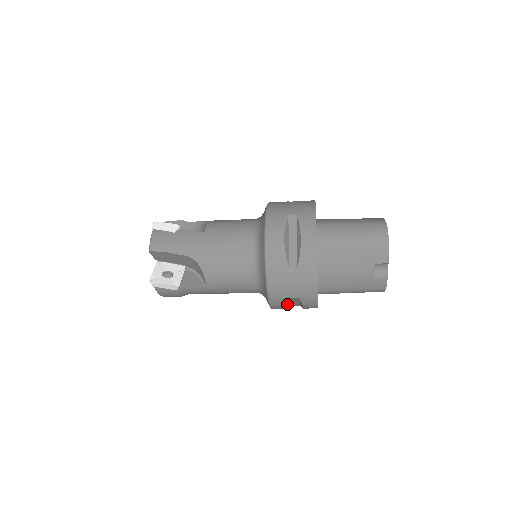
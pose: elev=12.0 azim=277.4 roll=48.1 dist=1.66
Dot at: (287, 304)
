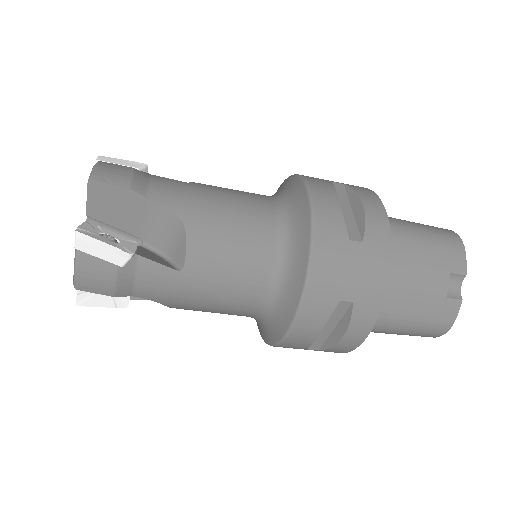
Dot at: (326, 319)
